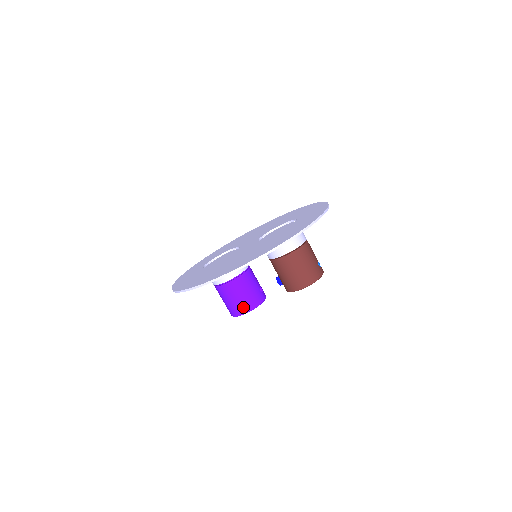
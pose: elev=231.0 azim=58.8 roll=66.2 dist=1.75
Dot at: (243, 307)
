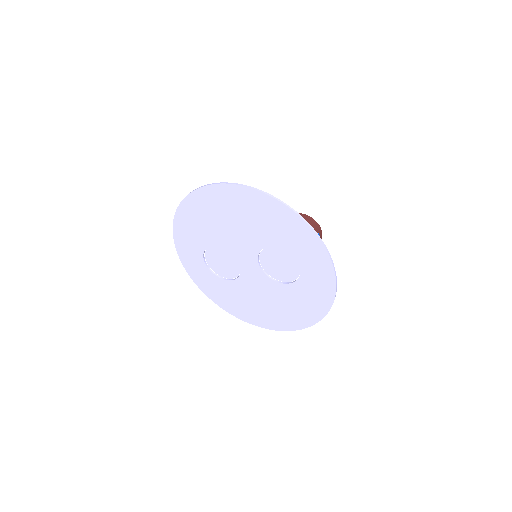
Dot at: occluded
